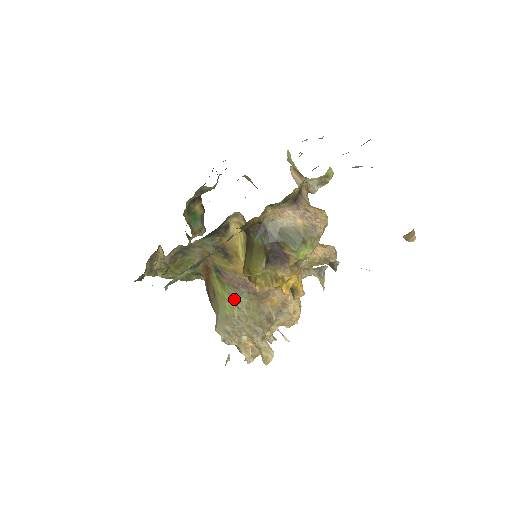
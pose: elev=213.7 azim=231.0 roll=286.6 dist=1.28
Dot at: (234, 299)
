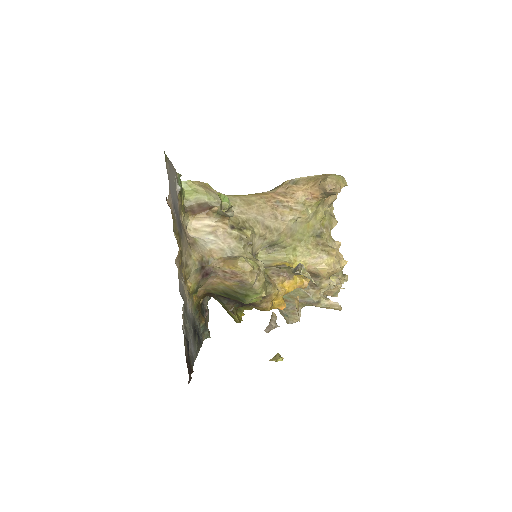
Dot at: occluded
